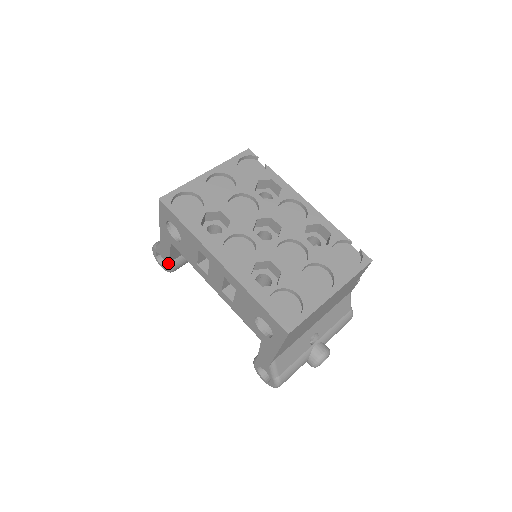
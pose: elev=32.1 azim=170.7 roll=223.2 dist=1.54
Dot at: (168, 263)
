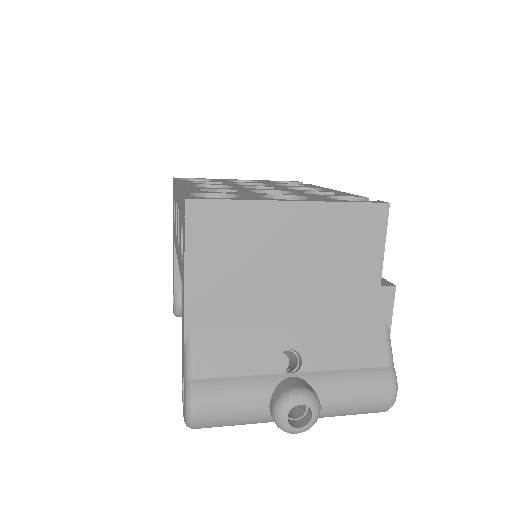
Dot at: (174, 289)
